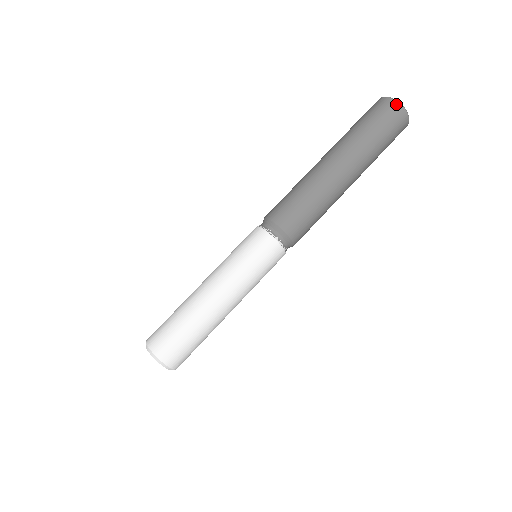
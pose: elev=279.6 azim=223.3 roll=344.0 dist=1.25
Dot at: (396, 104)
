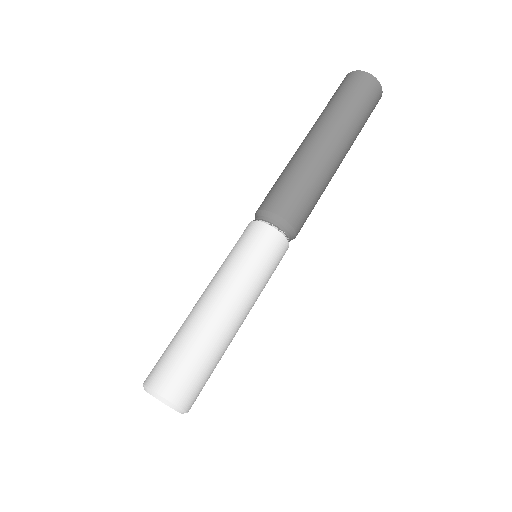
Dot at: (361, 73)
